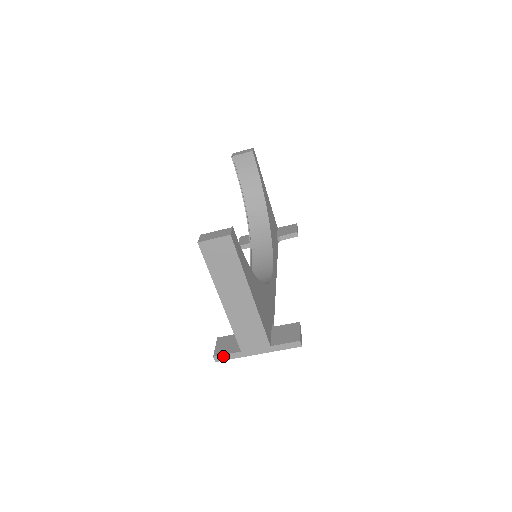
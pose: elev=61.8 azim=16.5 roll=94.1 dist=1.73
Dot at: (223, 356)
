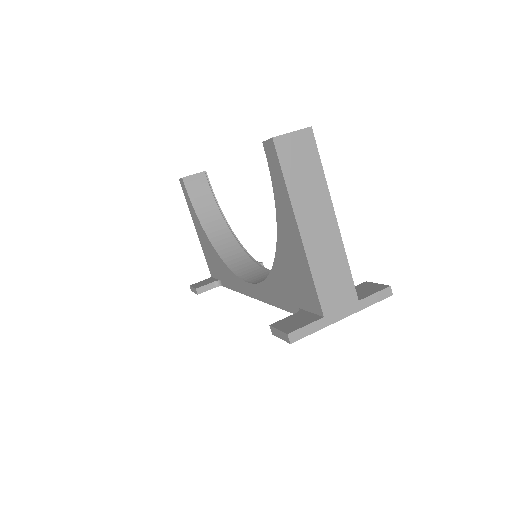
Dot at: (301, 330)
